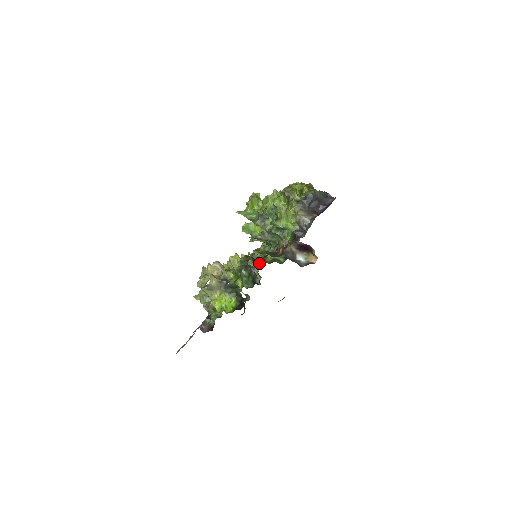
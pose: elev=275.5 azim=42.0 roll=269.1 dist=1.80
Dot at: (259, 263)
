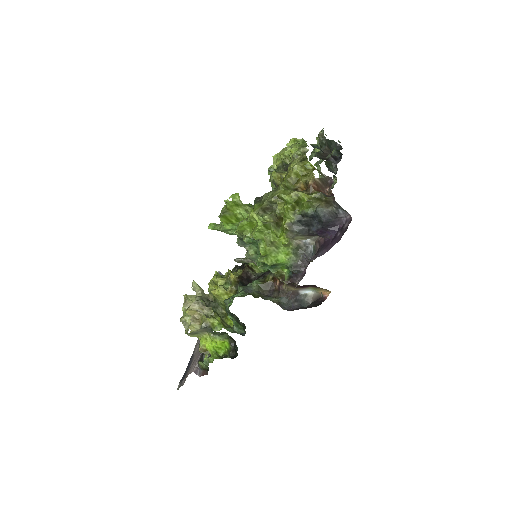
Dot at: occluded
